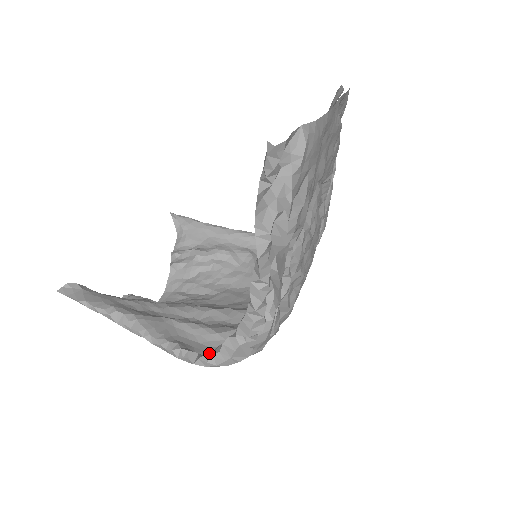
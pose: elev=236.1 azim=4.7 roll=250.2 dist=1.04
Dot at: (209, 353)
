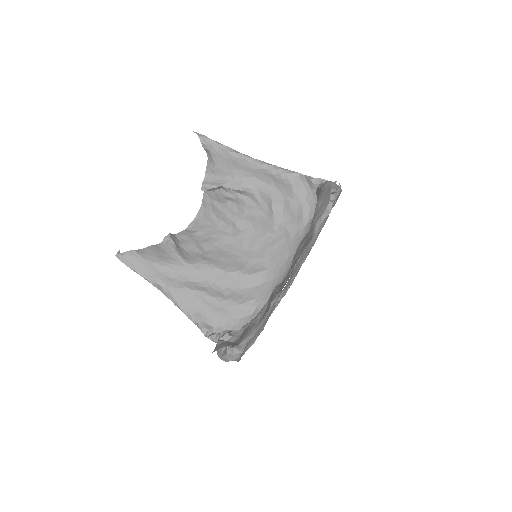
Dot at: (213, 337)
